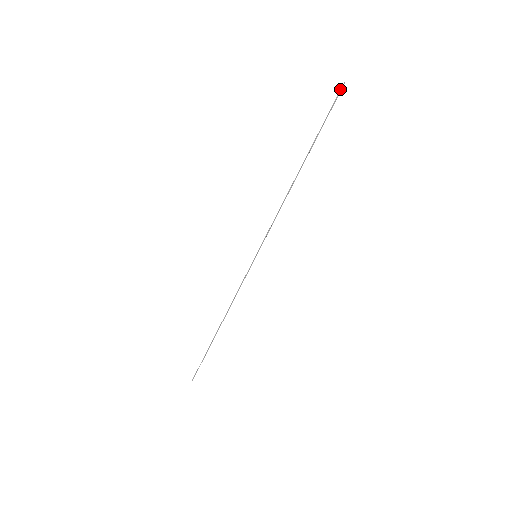
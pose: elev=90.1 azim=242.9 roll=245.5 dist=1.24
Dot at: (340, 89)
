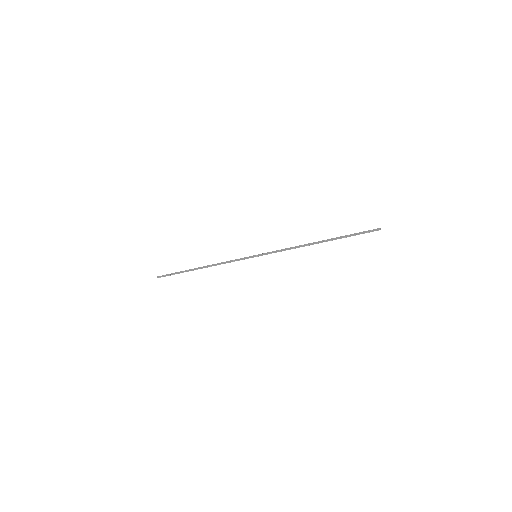
Dot at: (375, 230)
